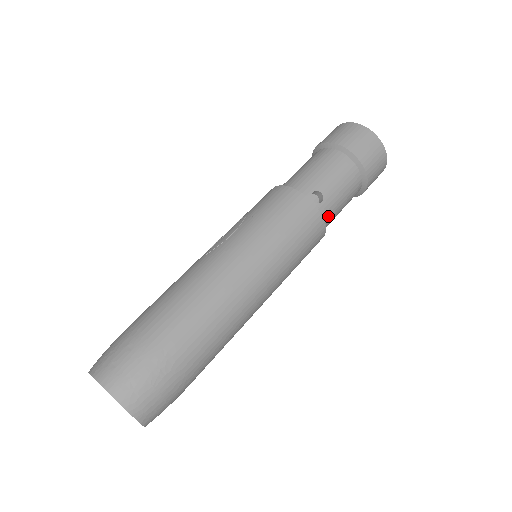
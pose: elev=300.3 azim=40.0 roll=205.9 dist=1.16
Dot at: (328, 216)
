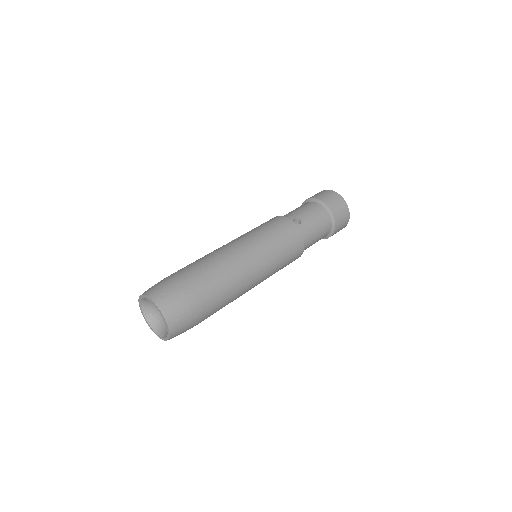
Dot at: (306, 235)
